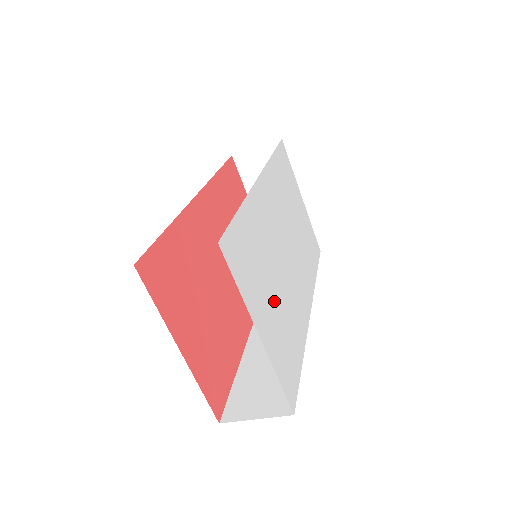
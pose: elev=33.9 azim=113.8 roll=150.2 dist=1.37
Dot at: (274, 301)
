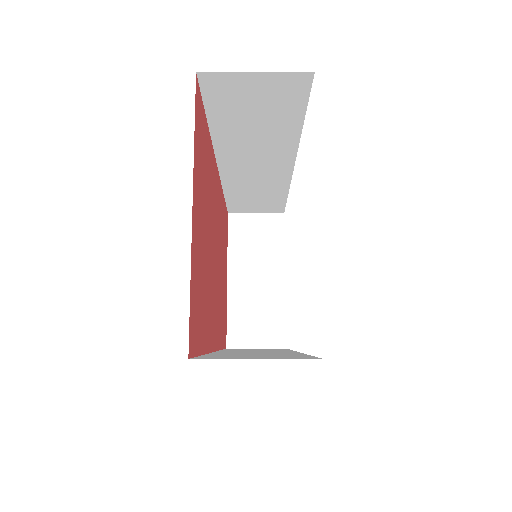
Dot at: occluded
